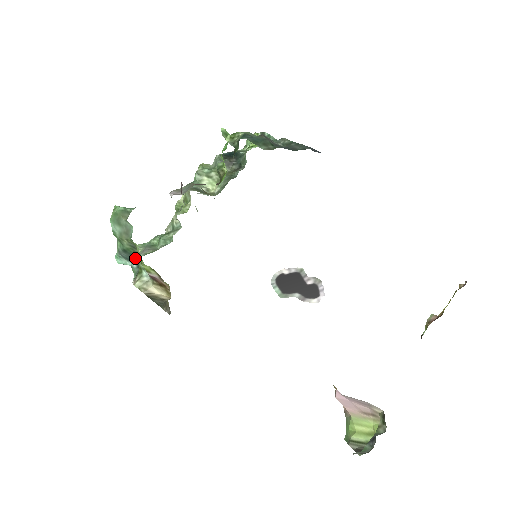
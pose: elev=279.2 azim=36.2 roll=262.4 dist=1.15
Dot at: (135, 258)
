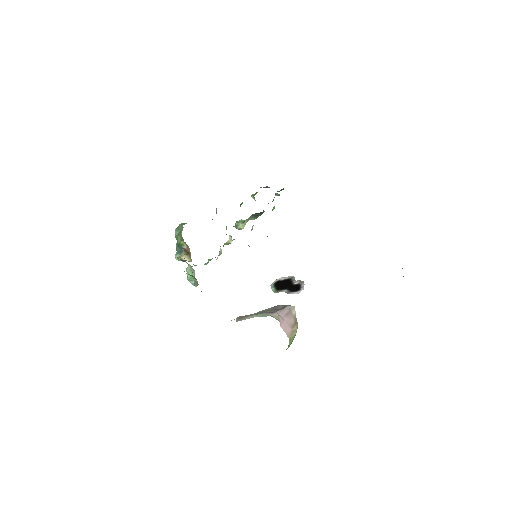
Dot at: occluded
